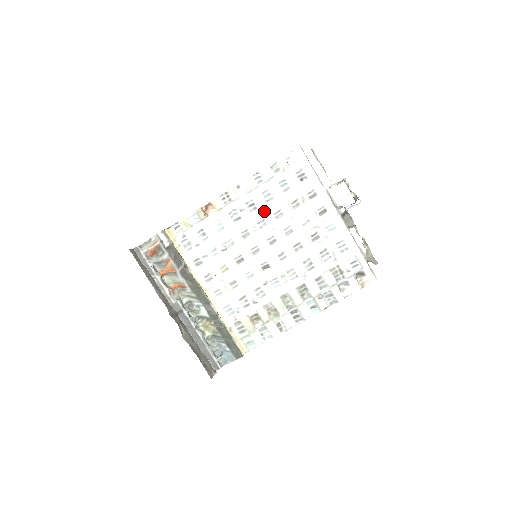
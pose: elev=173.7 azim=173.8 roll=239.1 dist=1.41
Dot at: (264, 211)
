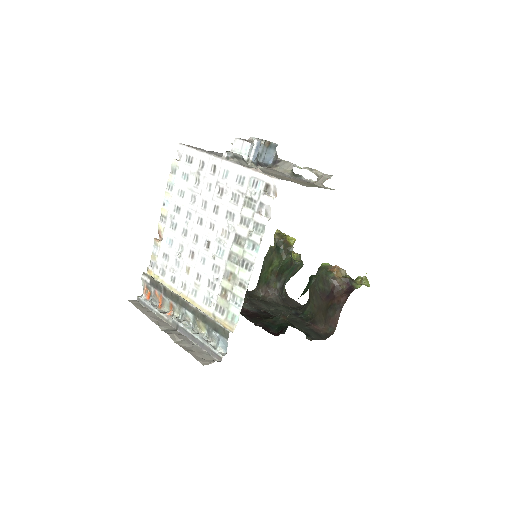
Dot at: (185, 205)
